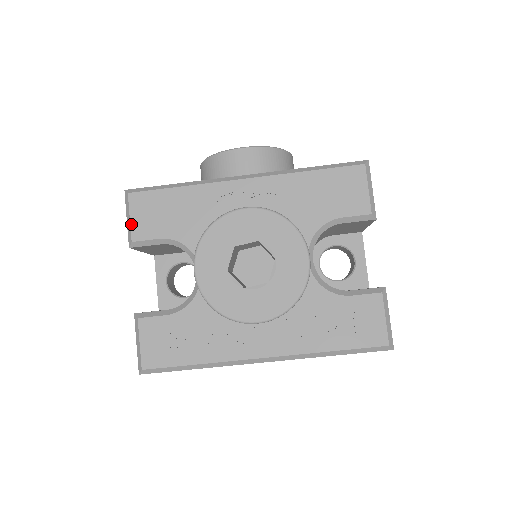
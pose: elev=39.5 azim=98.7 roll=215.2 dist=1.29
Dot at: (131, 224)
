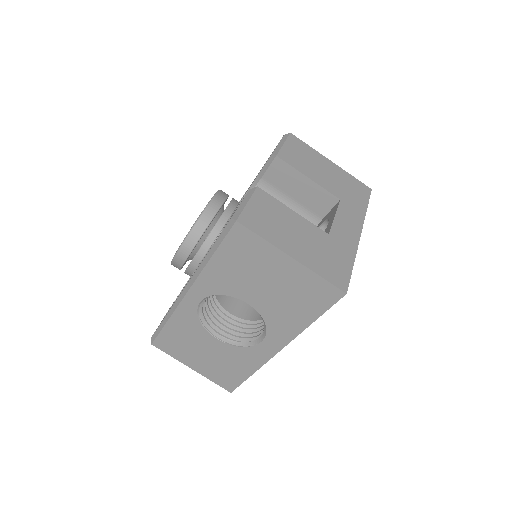
Dot at: occluded
